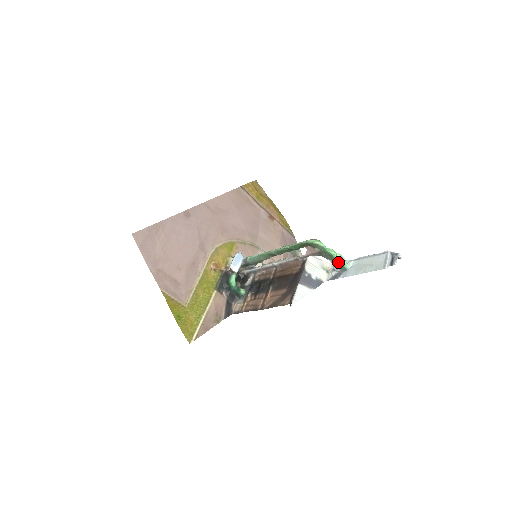
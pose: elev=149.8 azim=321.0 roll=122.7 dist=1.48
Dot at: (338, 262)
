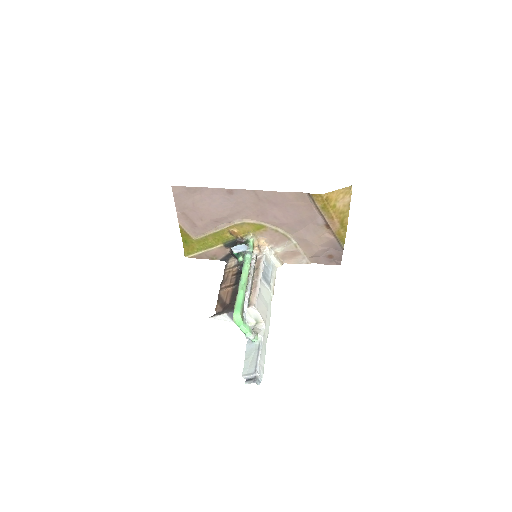
Dot at: (245, 336)
